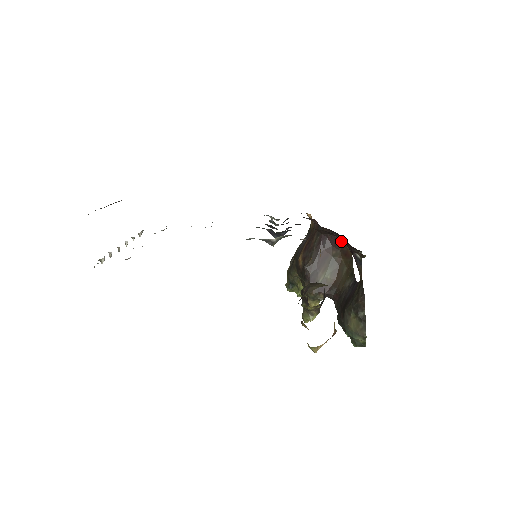
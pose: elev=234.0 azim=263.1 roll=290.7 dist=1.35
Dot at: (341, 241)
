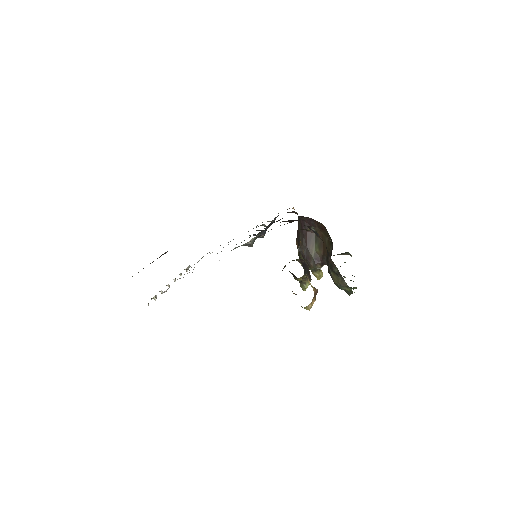
Dot at: (314, 220)
